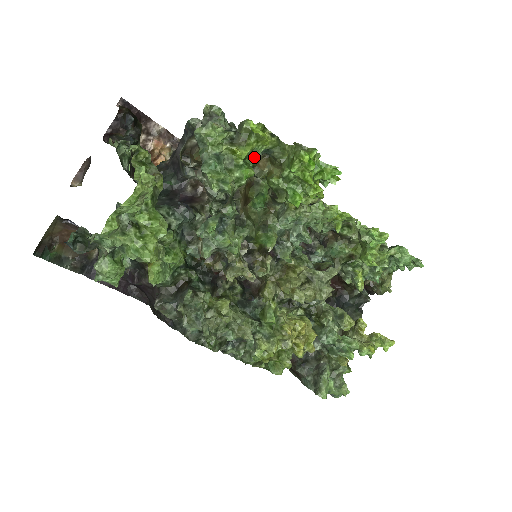
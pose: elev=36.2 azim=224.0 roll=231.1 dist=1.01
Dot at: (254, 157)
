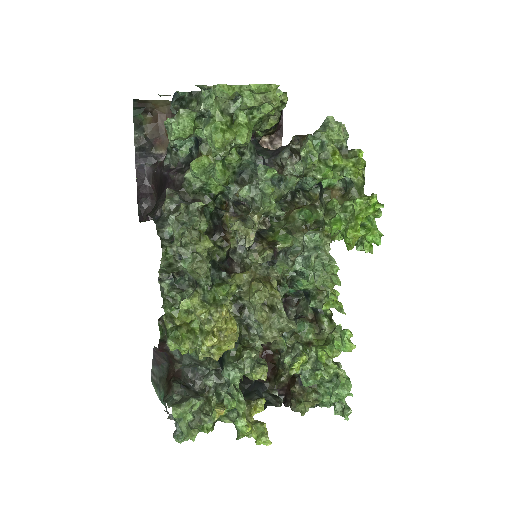
Dot at: (337, 179)
